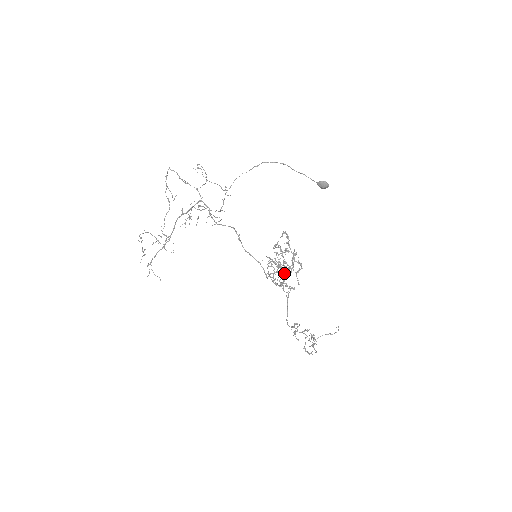
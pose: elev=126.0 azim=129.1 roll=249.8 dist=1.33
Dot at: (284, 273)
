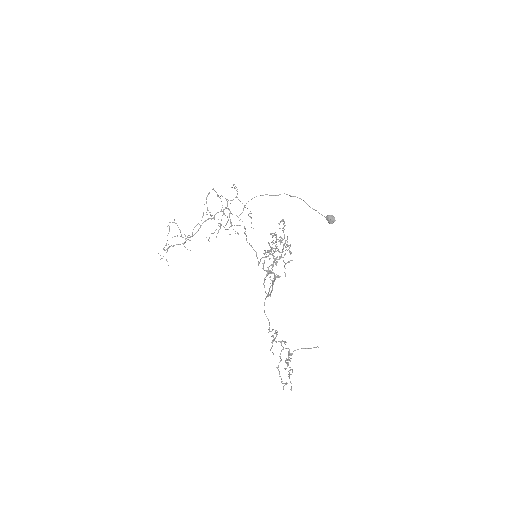
Dot at: (274, 260)
